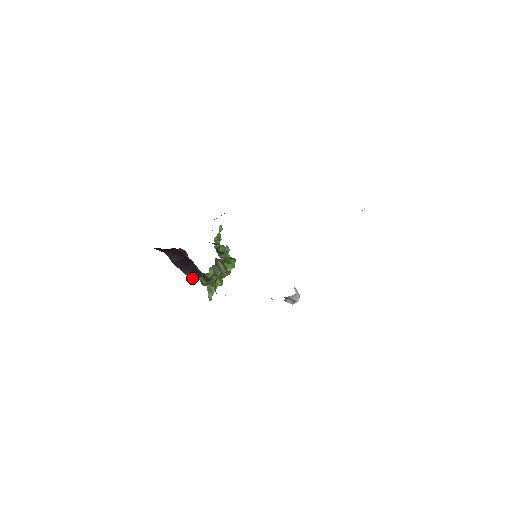
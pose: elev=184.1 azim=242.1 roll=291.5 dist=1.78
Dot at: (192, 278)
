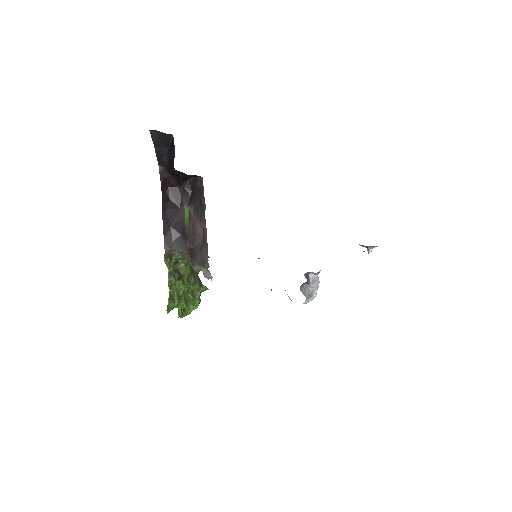
Dot at: (168, 252)
